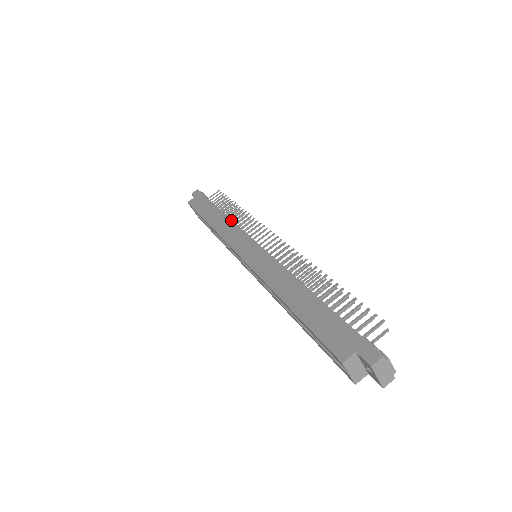
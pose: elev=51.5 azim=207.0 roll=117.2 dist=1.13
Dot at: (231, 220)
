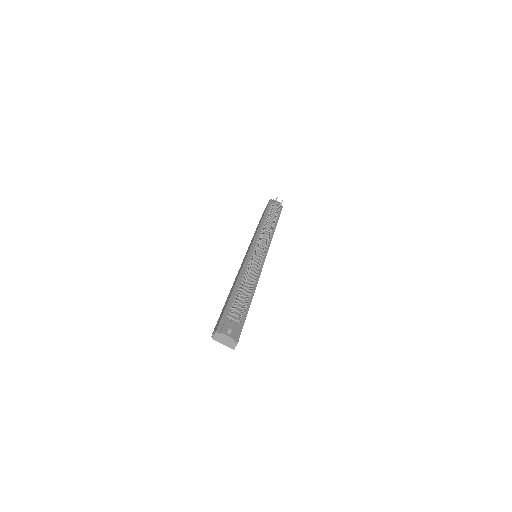
Dot at: (258, 228)
